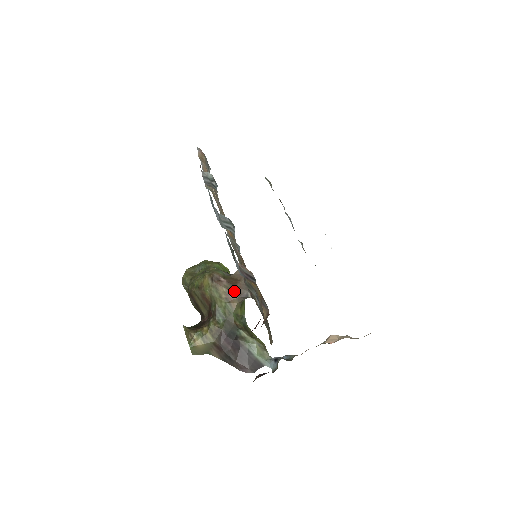
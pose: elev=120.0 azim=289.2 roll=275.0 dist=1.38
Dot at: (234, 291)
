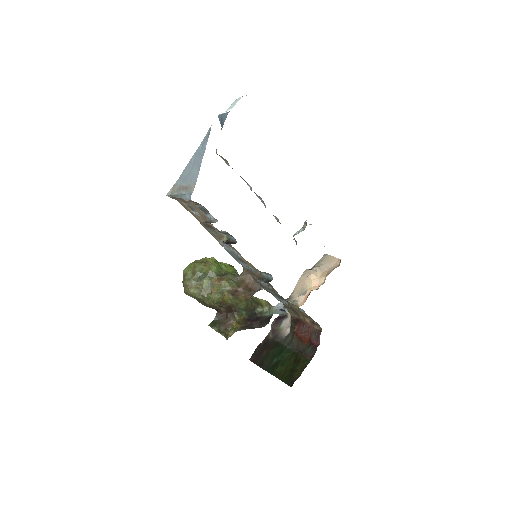
Dot at: (250, 292)
